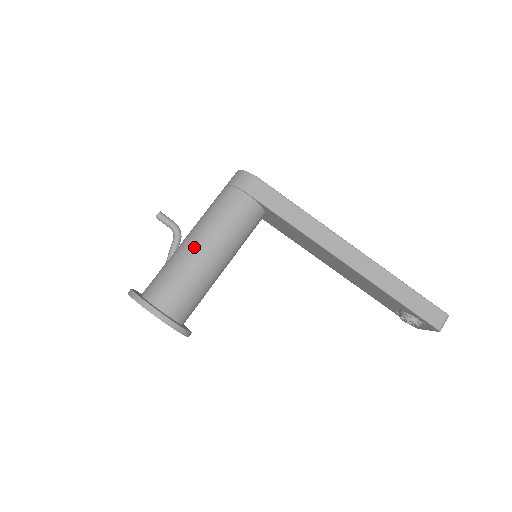
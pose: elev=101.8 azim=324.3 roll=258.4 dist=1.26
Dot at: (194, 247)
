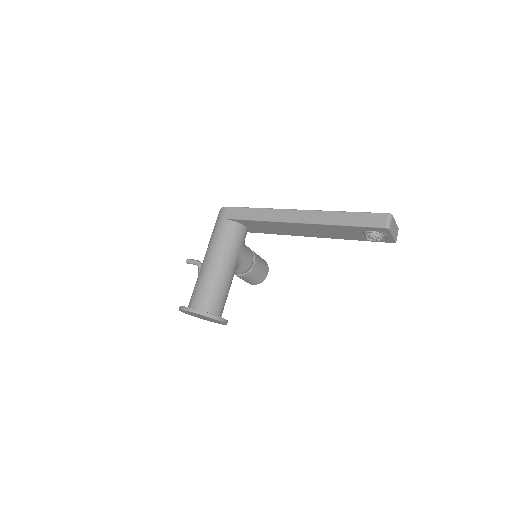
Dot at: (203, 265)
